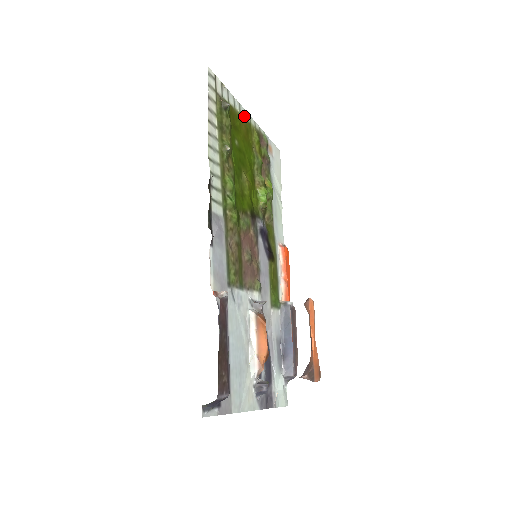
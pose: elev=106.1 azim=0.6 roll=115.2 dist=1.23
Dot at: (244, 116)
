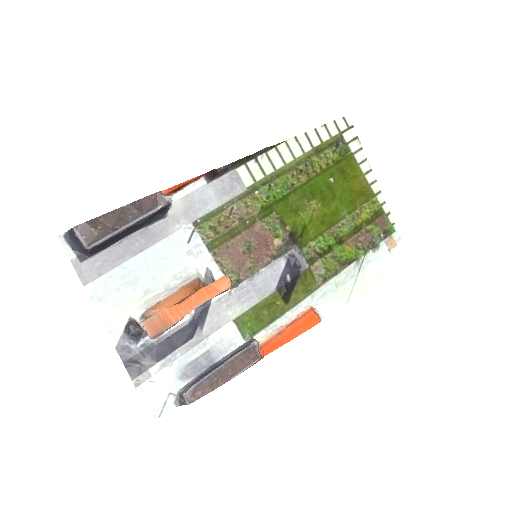
Dot at: (370, 183)
